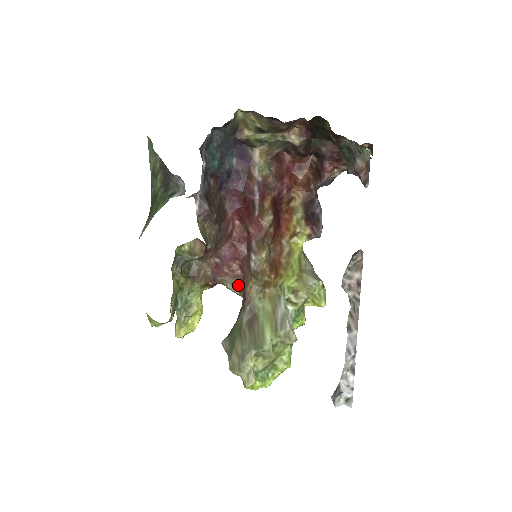
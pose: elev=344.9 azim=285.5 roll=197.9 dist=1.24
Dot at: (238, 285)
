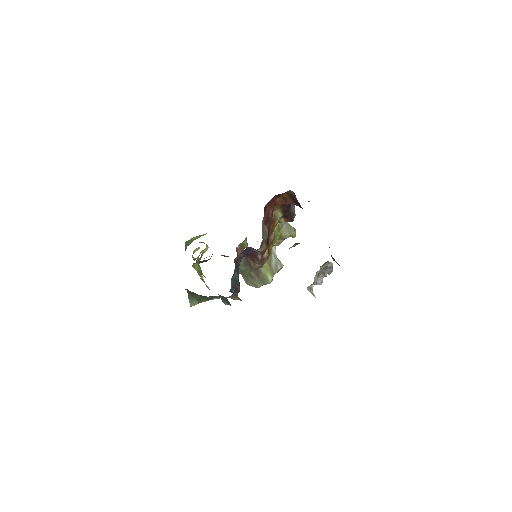
Dot at: occluded
